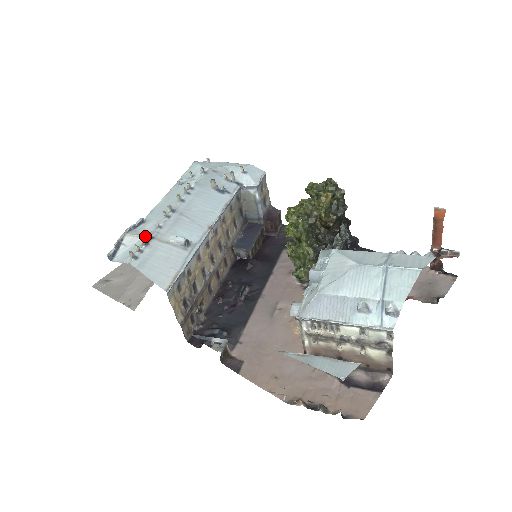
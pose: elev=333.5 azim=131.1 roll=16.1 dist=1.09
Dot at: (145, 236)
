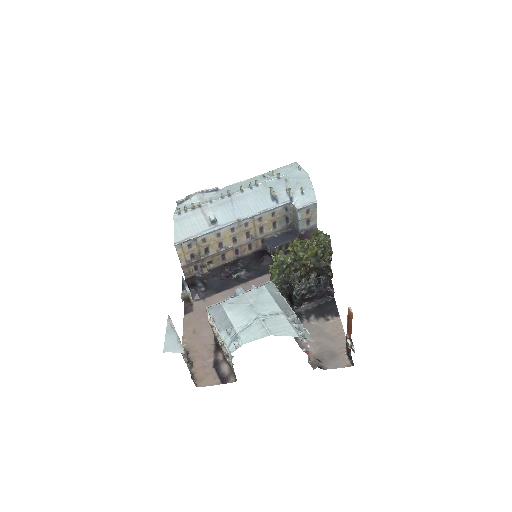
Dot at: (201, 202)
